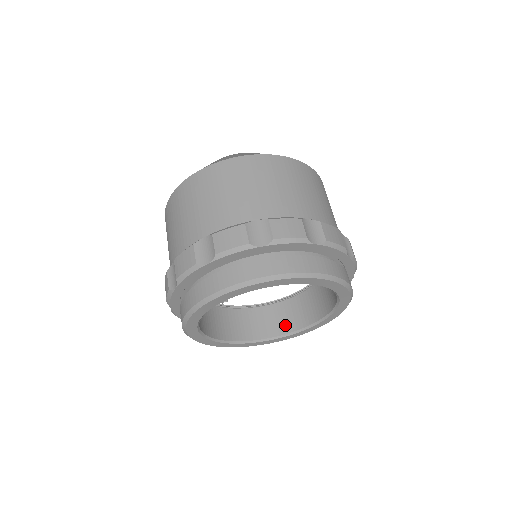
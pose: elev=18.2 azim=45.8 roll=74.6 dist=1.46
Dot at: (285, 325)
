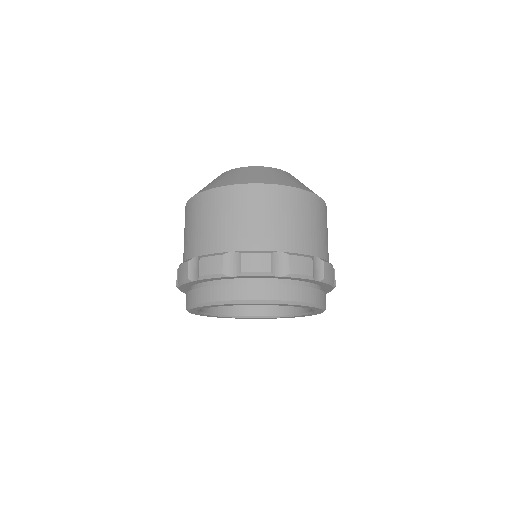
Dot at: occluded
